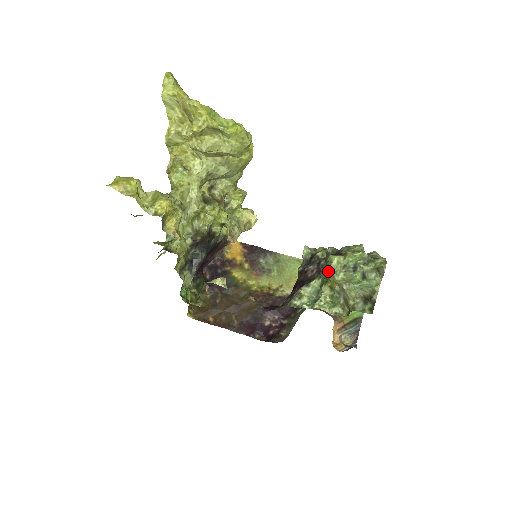
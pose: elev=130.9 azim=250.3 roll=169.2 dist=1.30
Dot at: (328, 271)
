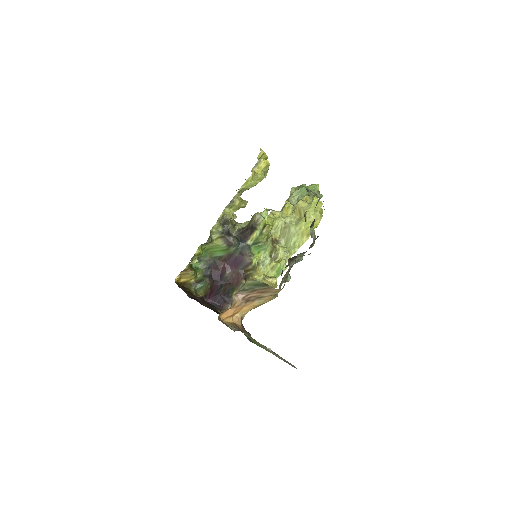
Dot at: occluded
